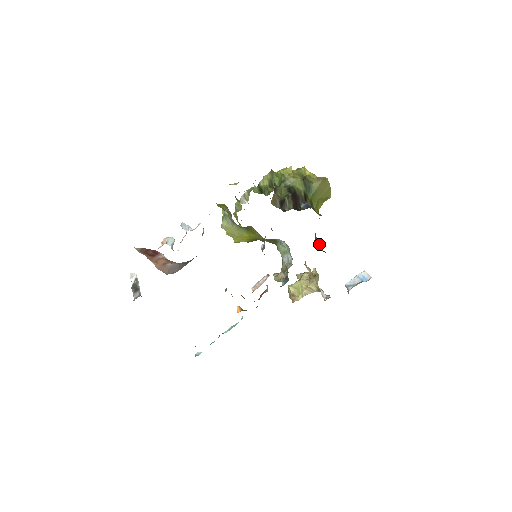
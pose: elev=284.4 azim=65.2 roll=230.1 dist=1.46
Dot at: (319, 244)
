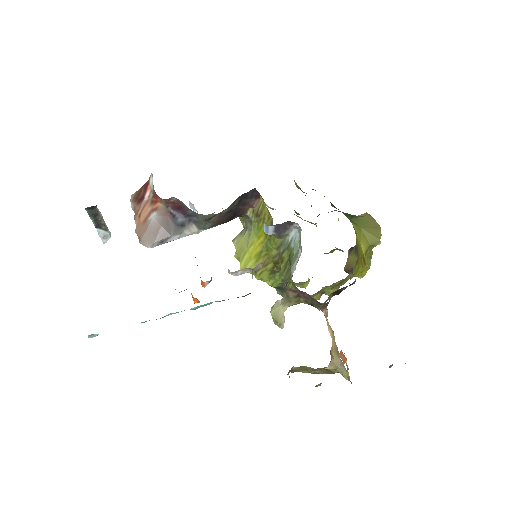
Dot at: occluded
